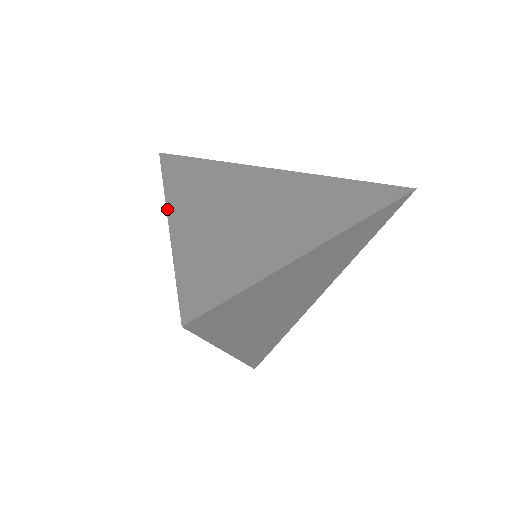
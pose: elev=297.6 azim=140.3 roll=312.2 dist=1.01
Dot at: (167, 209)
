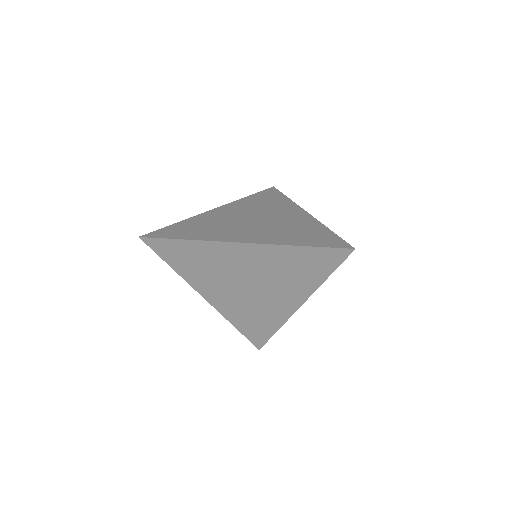
Dot at: (220, 206)
